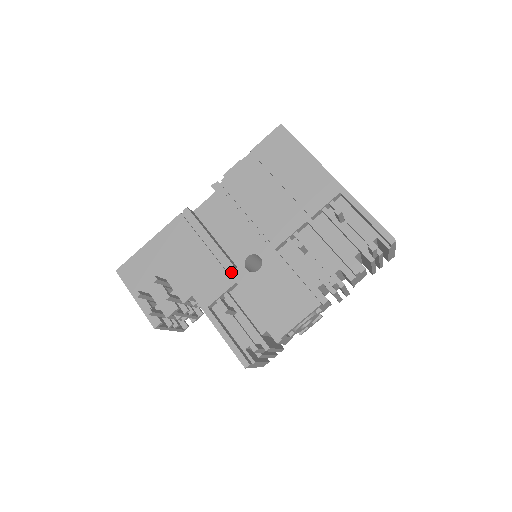
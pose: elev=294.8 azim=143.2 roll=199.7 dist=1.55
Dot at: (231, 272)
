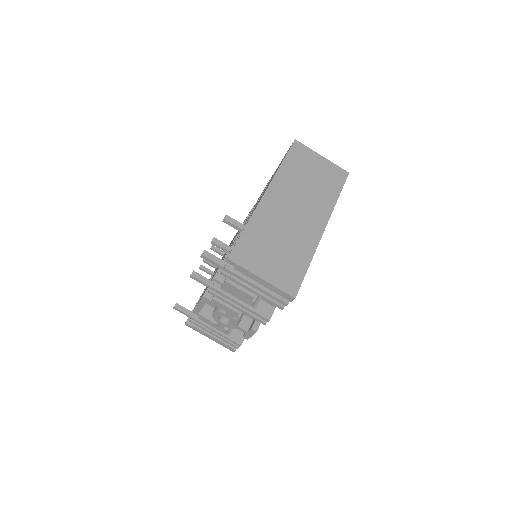
Dot at: occluded
